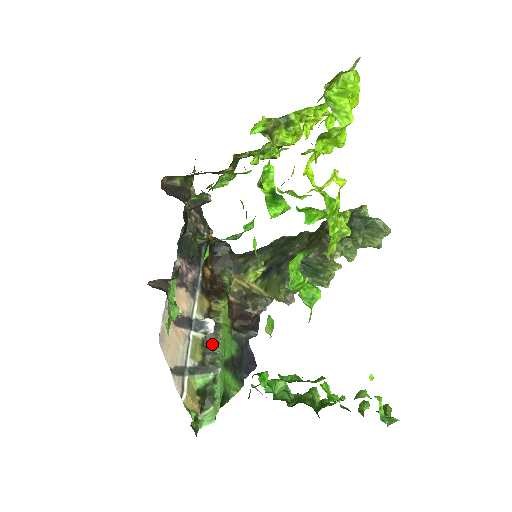
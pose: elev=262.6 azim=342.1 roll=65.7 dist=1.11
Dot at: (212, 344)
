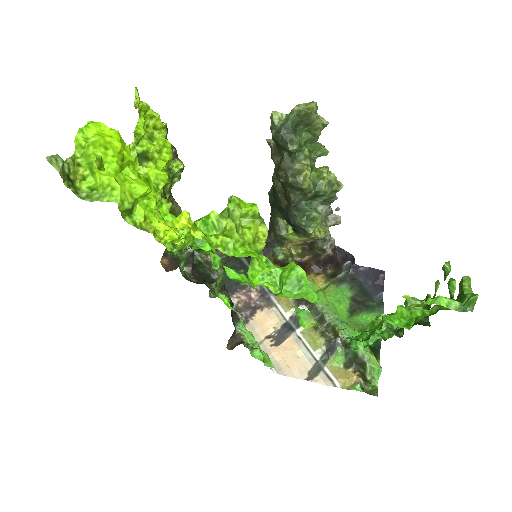
Dot at: (321, 319)
